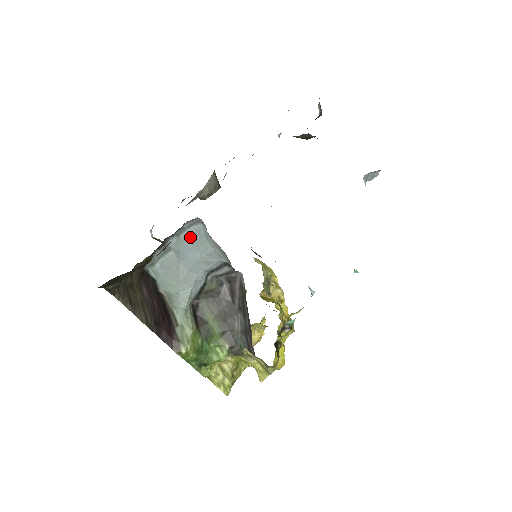
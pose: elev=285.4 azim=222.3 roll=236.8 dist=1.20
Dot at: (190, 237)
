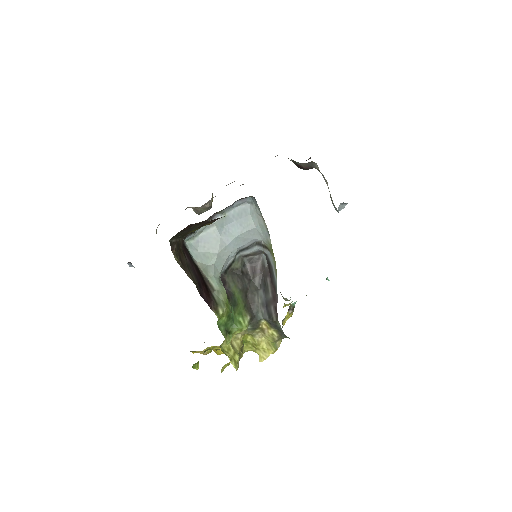
Dot at: (236, 215)
